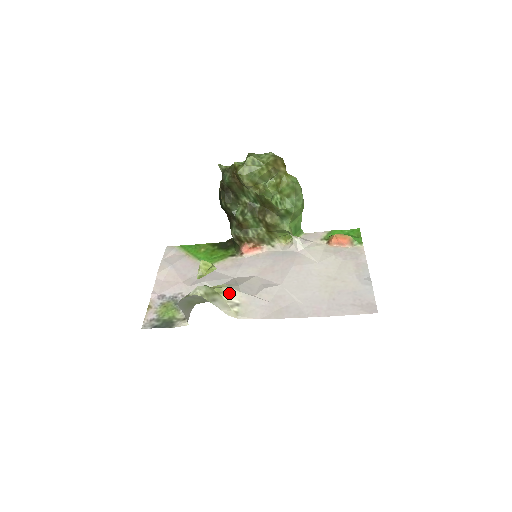
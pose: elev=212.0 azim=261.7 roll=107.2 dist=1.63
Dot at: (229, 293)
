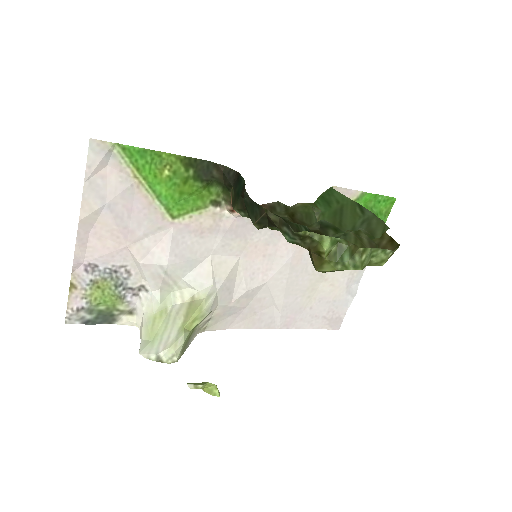
Dot at: (205, 317)
